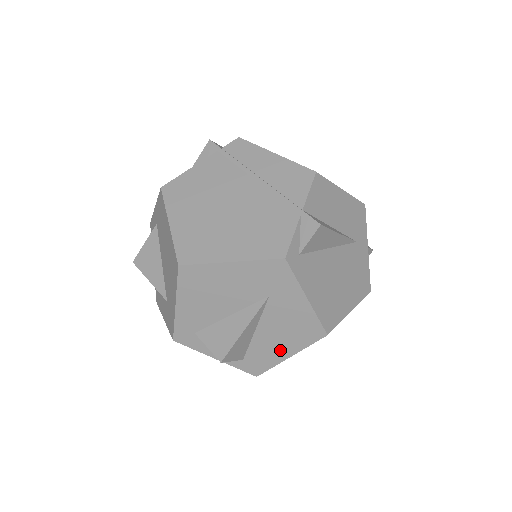
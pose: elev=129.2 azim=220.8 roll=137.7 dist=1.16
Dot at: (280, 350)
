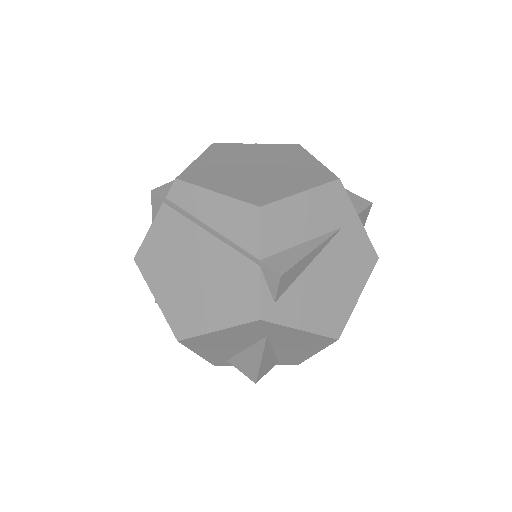
Dot at: (304, 353)
